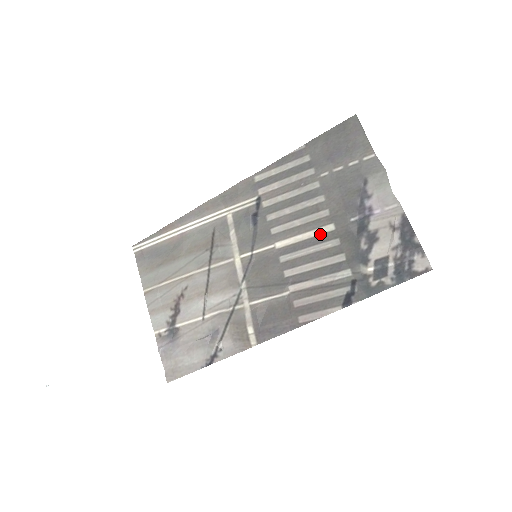
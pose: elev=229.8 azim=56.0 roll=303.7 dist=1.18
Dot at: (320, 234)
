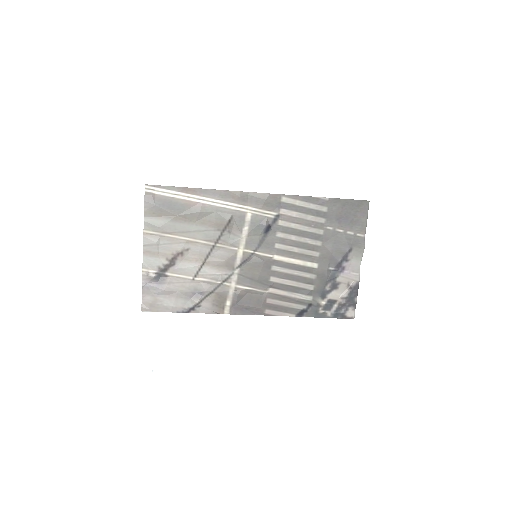
Dot at: (306, 266)
